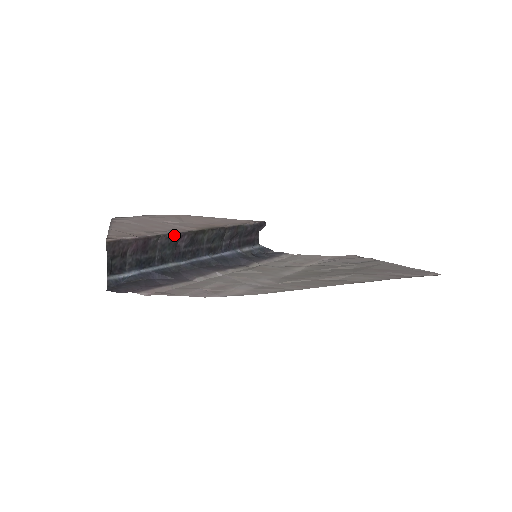
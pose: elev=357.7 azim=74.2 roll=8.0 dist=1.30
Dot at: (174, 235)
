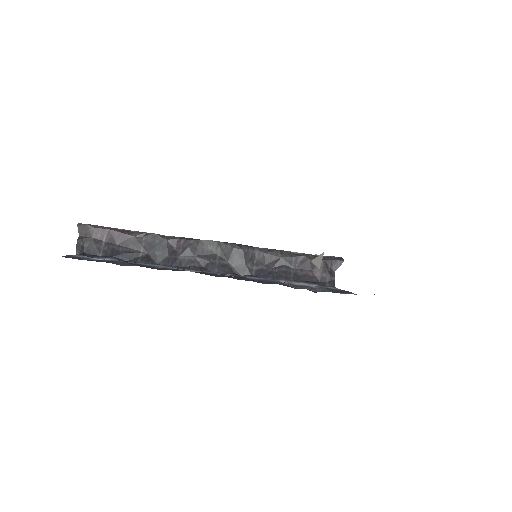
Dot at: (165, 237)
